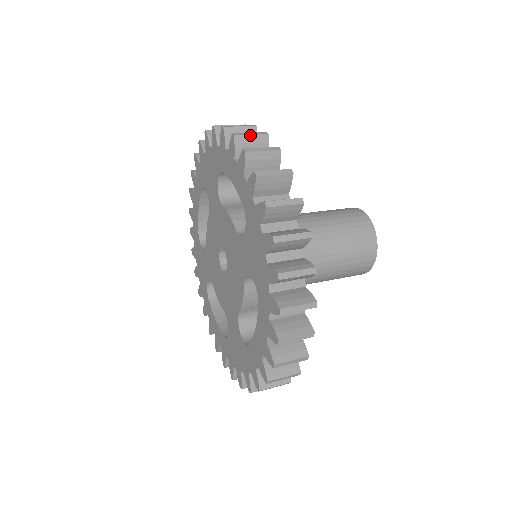
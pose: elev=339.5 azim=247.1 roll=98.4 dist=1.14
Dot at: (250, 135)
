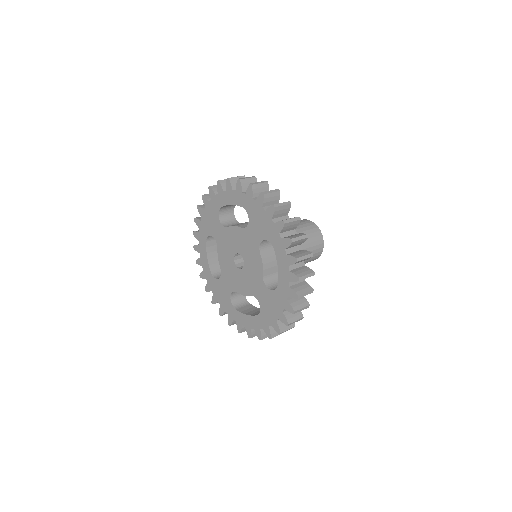
Dot at: (304, 259)
